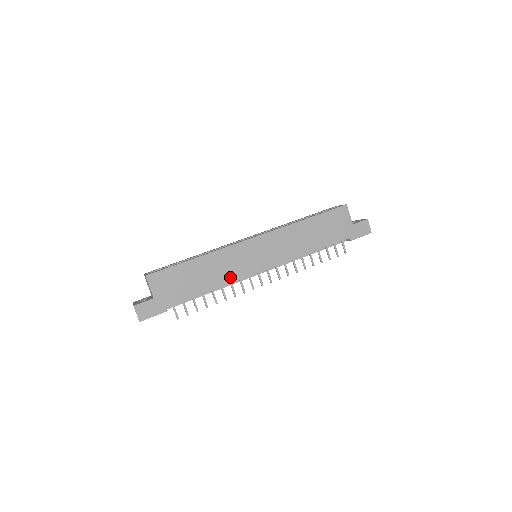
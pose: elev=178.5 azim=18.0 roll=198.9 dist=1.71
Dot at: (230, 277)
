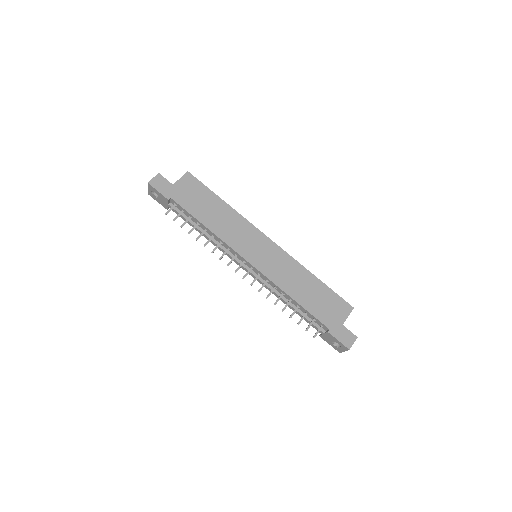
Dot at: (226, 236)
